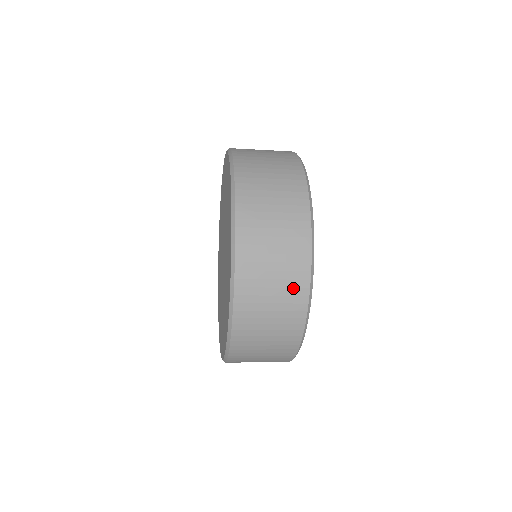
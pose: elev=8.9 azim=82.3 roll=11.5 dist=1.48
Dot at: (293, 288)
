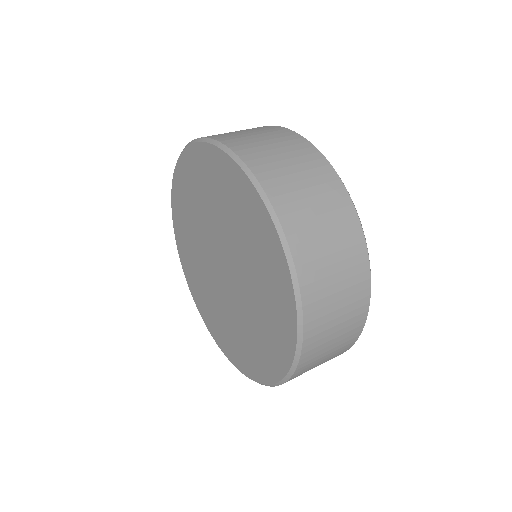
Dot at: (353, 324)
